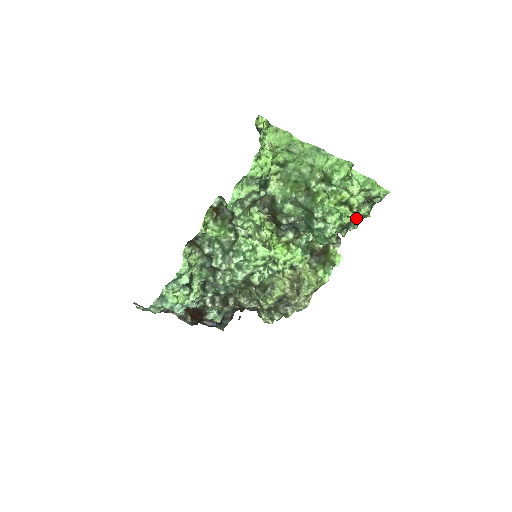
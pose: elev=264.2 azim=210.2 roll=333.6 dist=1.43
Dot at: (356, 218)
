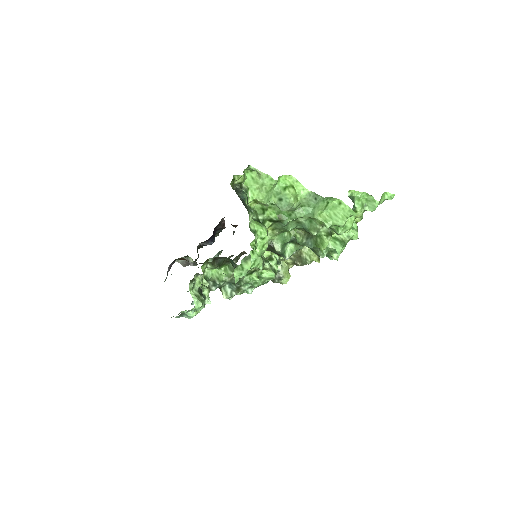
Dot at: occluded
